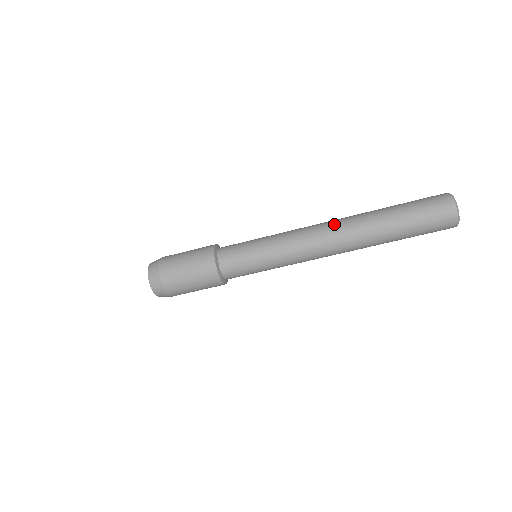
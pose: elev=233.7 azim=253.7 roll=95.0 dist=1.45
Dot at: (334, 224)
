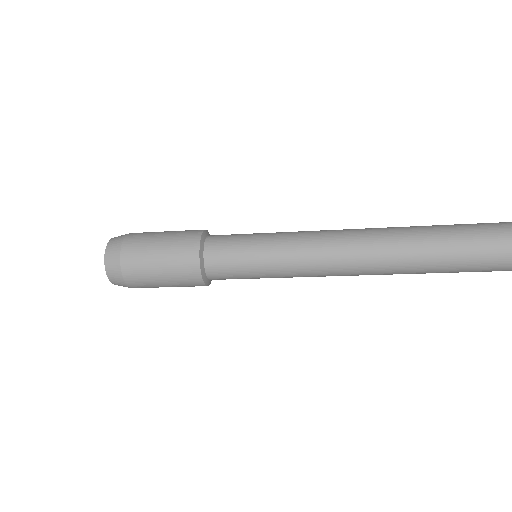
Dot at: (373, 265)
